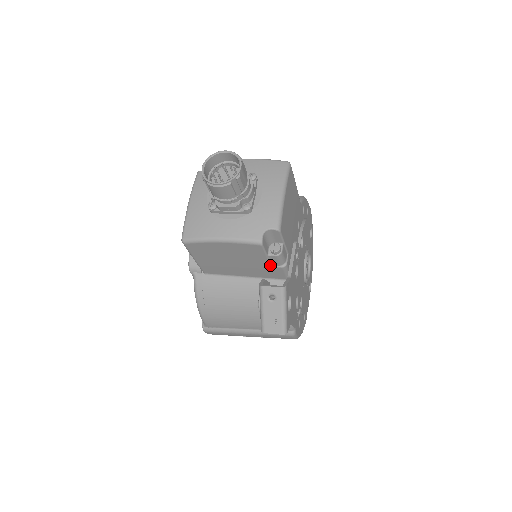
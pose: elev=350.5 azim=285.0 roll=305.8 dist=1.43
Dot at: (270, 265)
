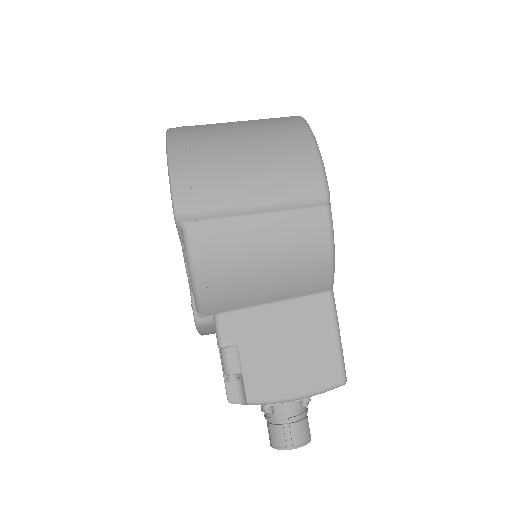
Dot at: occluded
